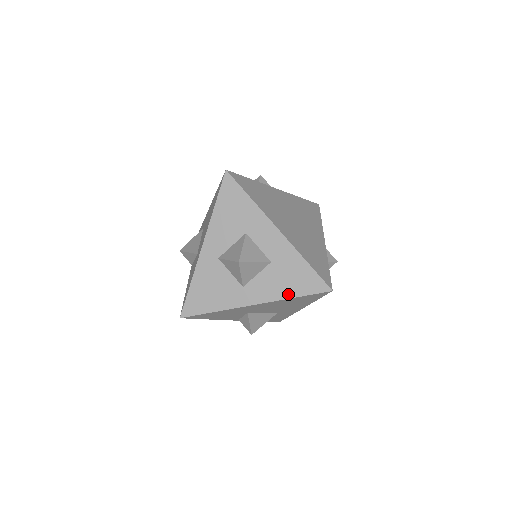
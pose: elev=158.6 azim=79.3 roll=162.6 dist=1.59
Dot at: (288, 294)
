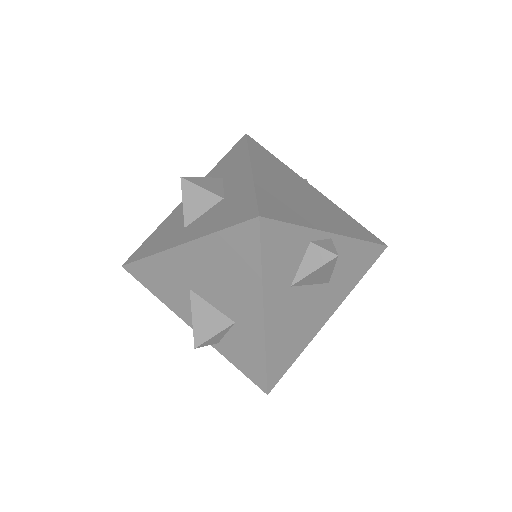
Dot at: (214, 228)
